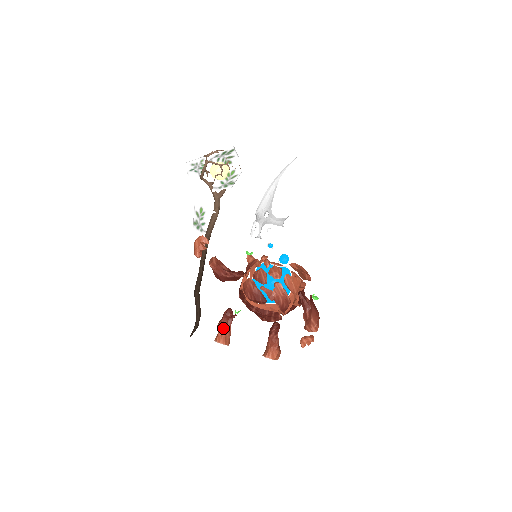
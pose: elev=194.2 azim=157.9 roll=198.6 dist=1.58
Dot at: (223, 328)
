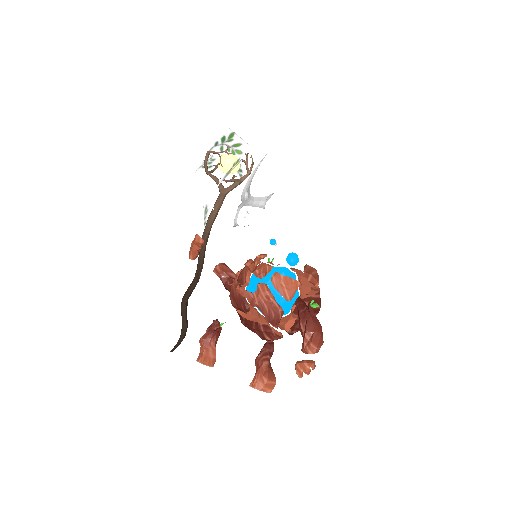
Dot at: (205, 343)
